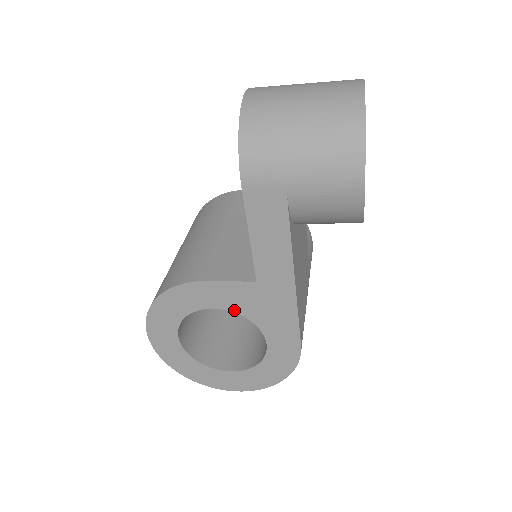
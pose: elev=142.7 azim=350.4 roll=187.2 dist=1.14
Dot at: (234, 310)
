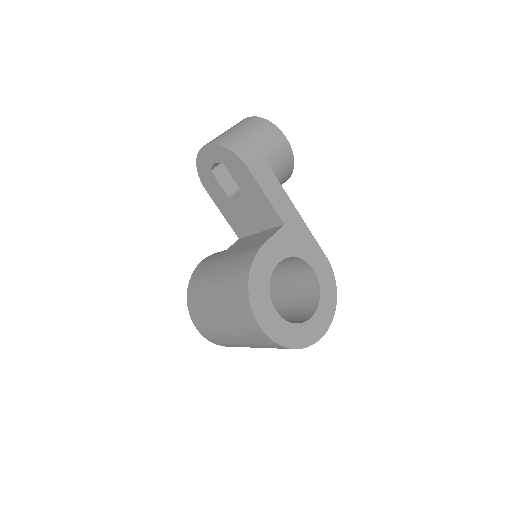
Dot at: (287, 256)
